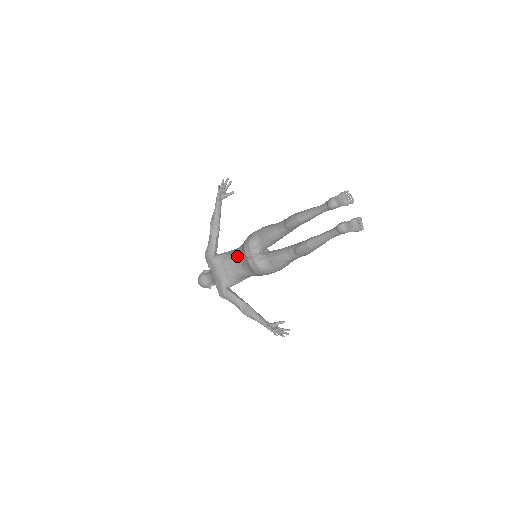
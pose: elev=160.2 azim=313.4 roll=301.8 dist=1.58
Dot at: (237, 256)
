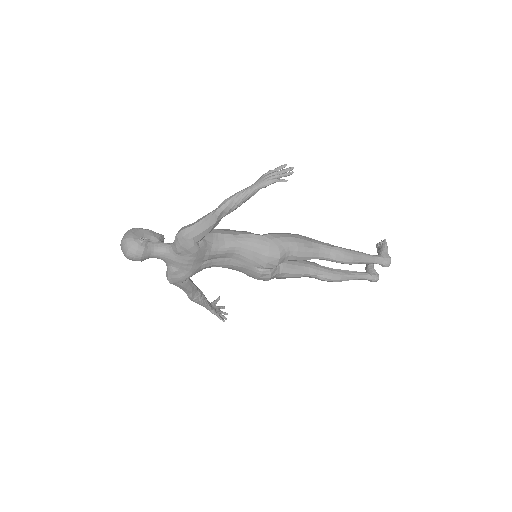
Dot at: (234, 252)
